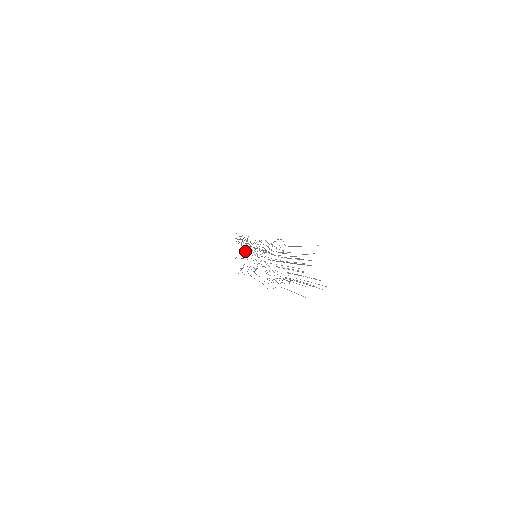
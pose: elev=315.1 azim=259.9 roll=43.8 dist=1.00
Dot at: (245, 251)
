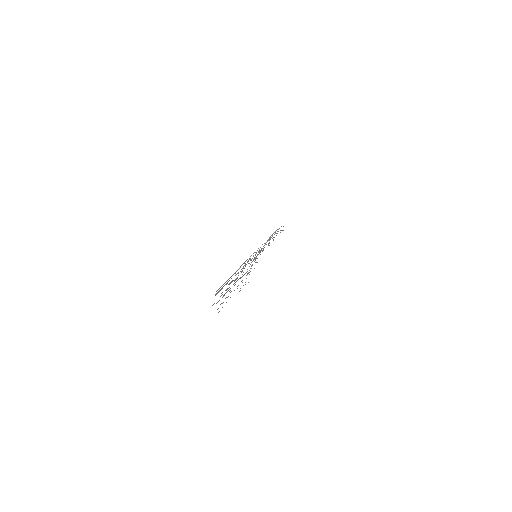
Dot at: occluded
